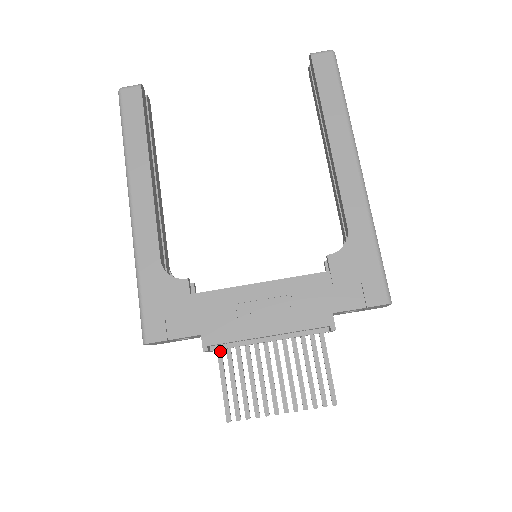
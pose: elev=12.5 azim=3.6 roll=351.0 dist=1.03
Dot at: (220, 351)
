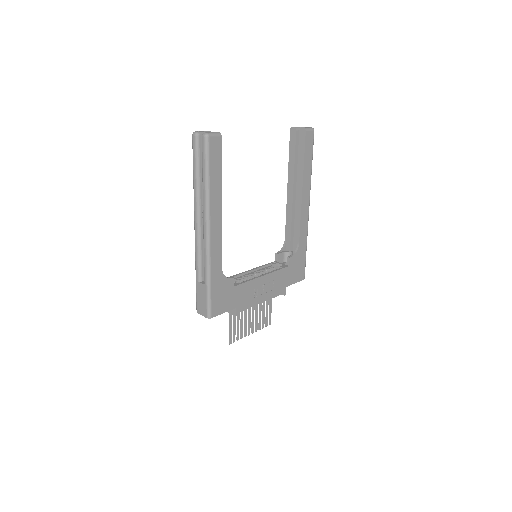
Dot at: occluded
